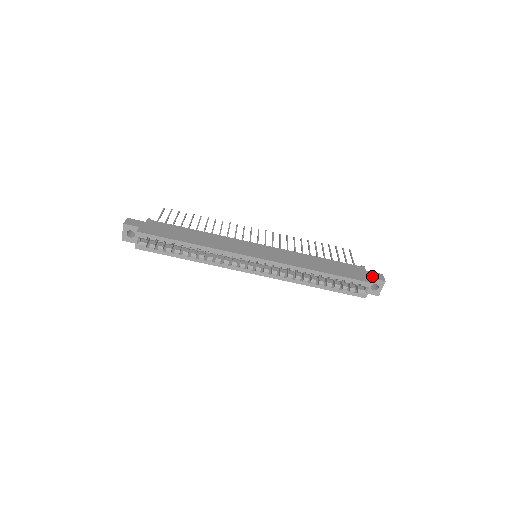
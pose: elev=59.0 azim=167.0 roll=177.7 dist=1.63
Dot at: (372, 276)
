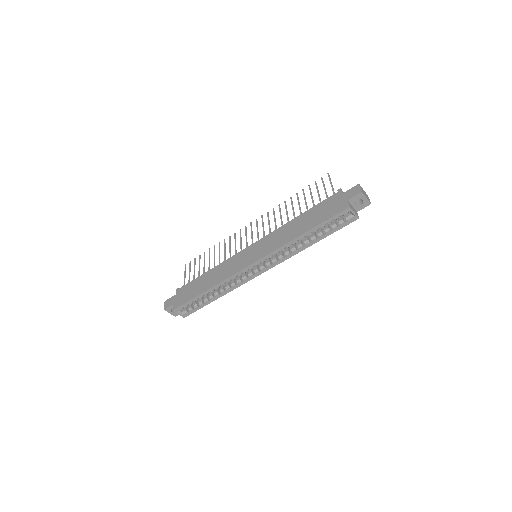
Dot at: (348, 197)
